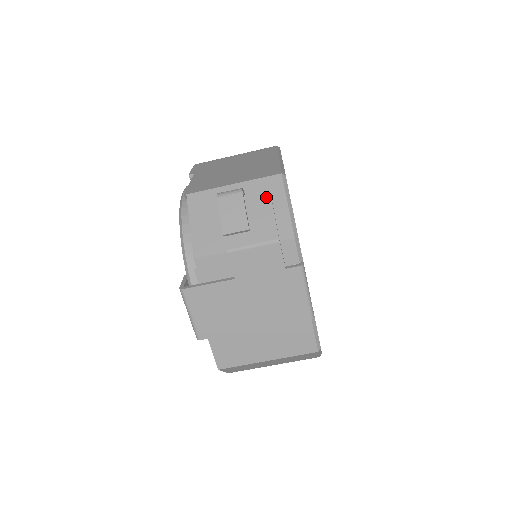
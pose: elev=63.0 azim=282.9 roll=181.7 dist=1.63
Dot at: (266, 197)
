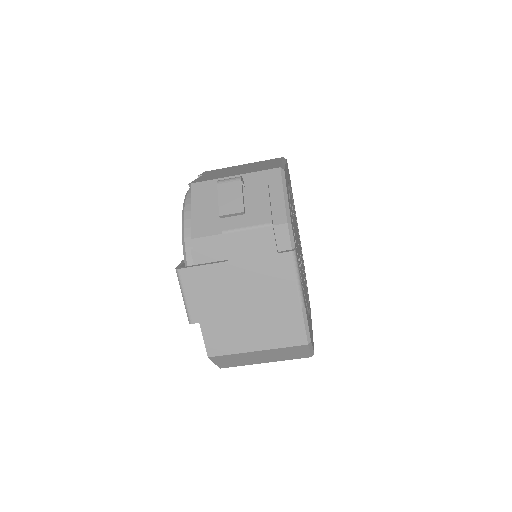
Dot at: (263, 186)
